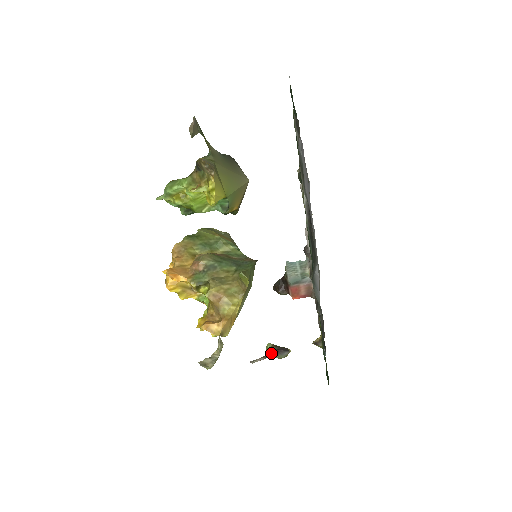
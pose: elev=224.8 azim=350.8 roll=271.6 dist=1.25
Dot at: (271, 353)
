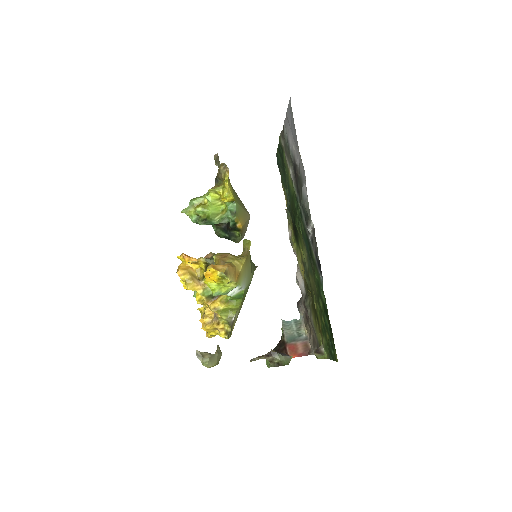
Dot at: (272, 351)
